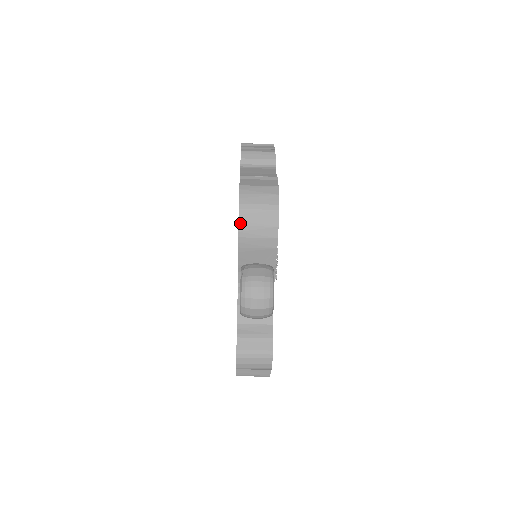
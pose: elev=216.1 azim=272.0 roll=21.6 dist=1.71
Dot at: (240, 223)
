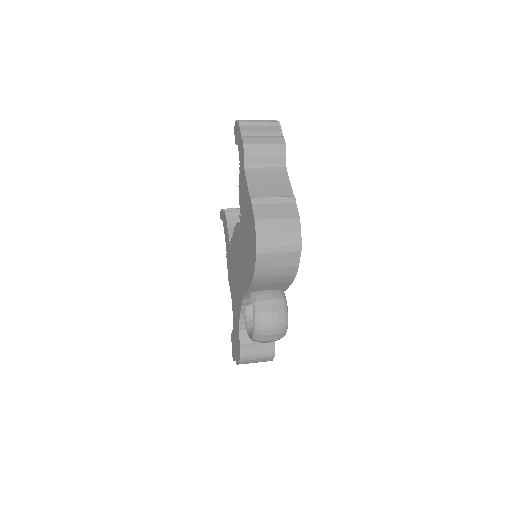
Dot at: (257, 267)
